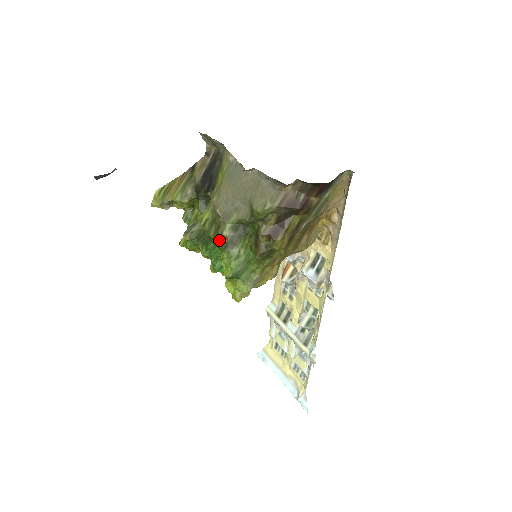
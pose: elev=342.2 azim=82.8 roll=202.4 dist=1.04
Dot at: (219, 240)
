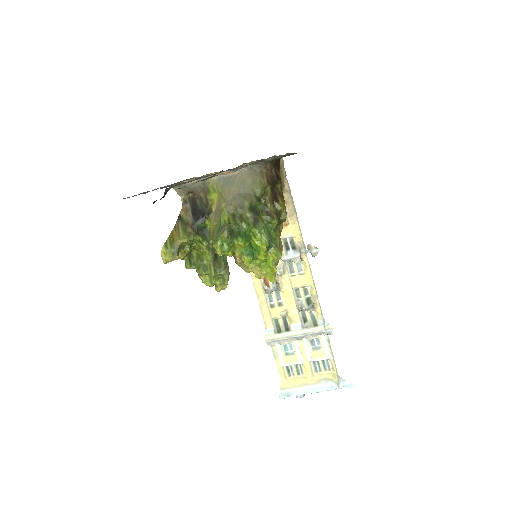
Dot at: (247, 223)
